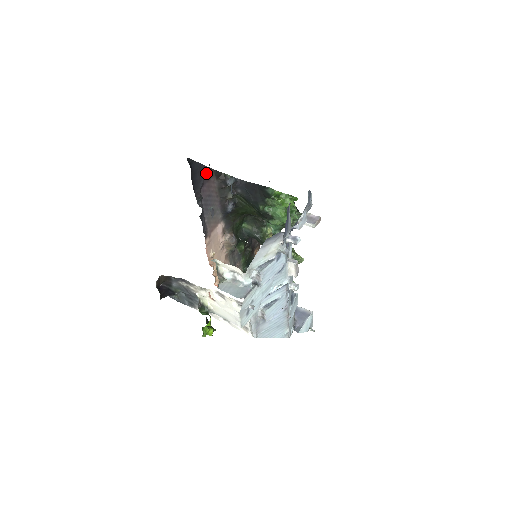
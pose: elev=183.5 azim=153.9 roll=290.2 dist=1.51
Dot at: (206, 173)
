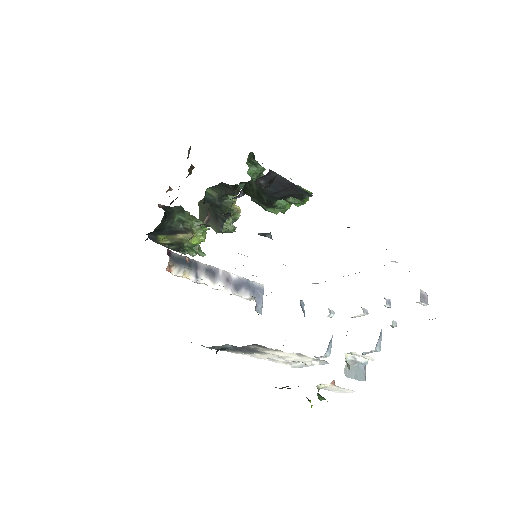
Dot at: occluded
